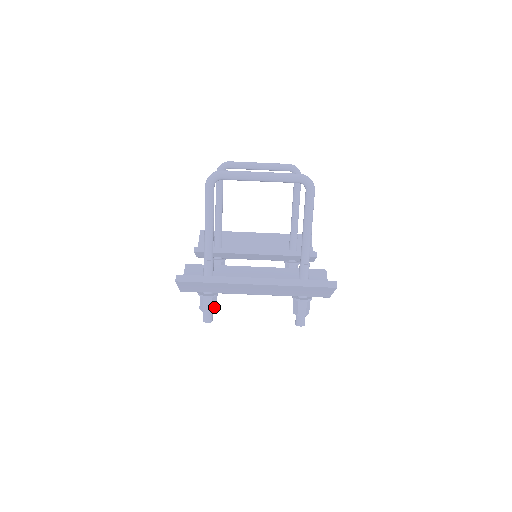
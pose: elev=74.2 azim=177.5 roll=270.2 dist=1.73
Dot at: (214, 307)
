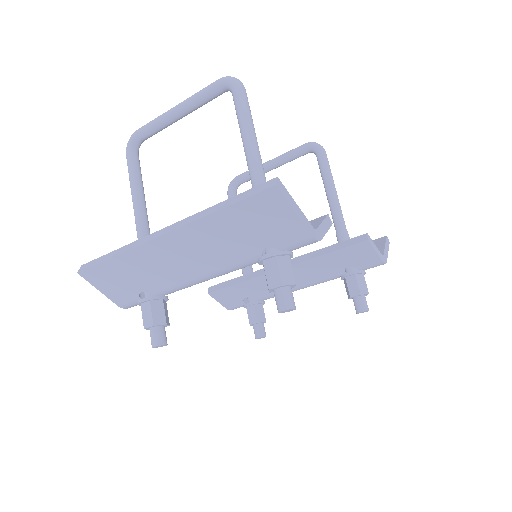
Dot at: (160, 318)
